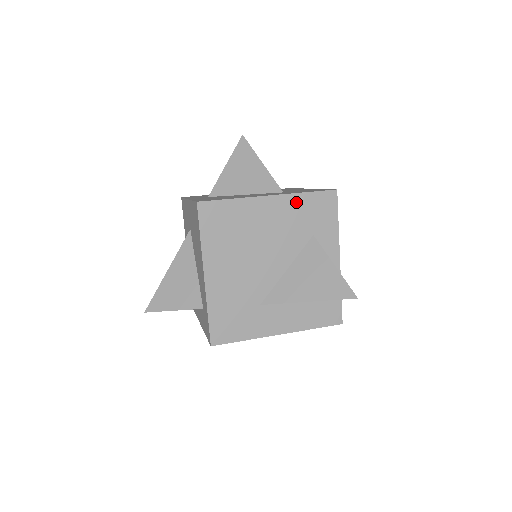
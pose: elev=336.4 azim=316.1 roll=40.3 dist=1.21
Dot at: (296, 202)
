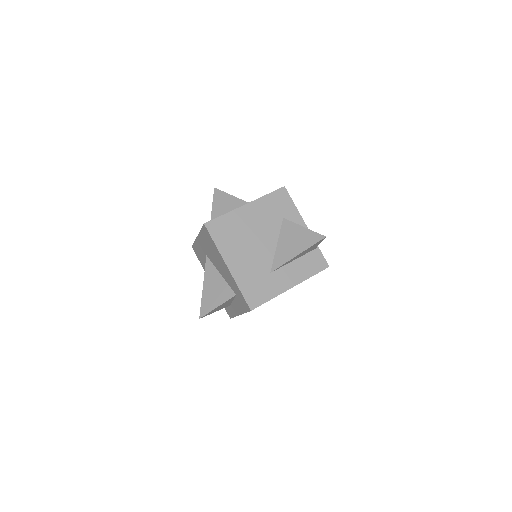
Dot at: (263, 202)
